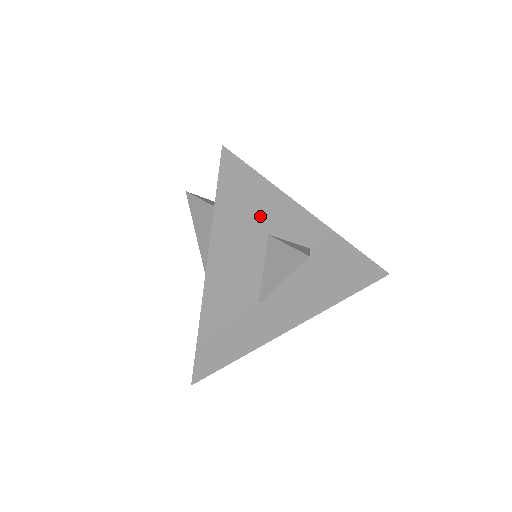
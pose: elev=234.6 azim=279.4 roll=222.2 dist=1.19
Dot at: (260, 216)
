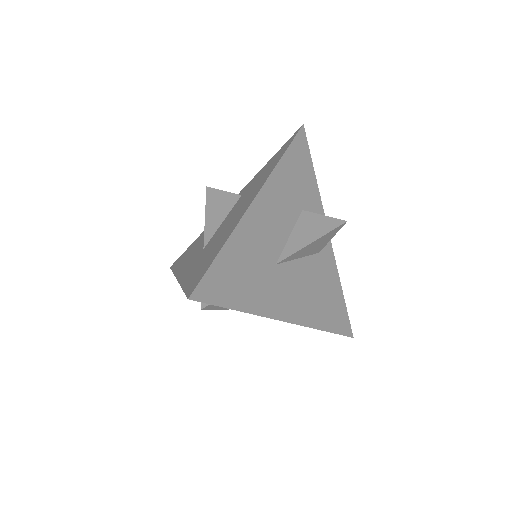
Dot at: (303, 191)
